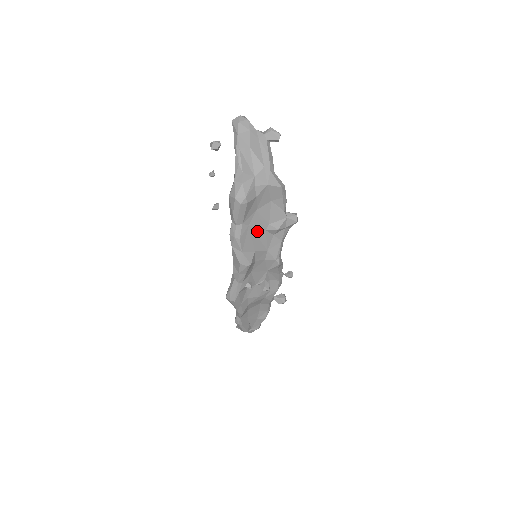
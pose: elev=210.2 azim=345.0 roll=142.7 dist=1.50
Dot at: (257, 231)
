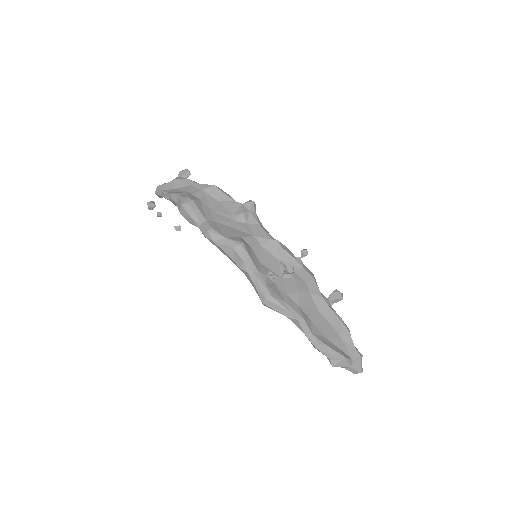
Dot at: (227, 224)
